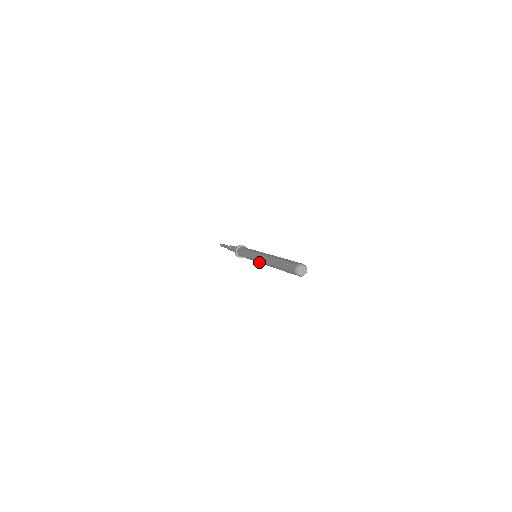
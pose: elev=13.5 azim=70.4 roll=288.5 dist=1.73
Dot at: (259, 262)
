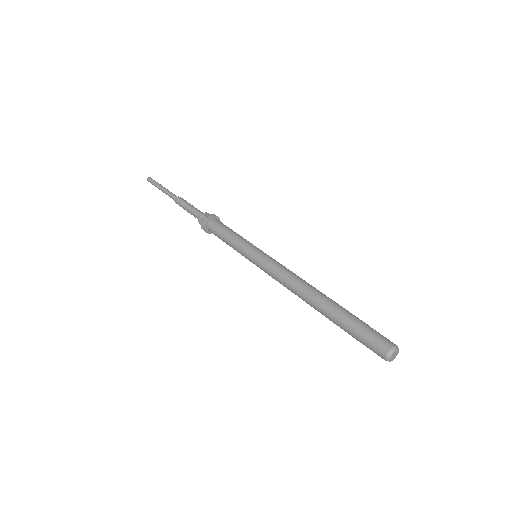
Dot at: (271, 276)
